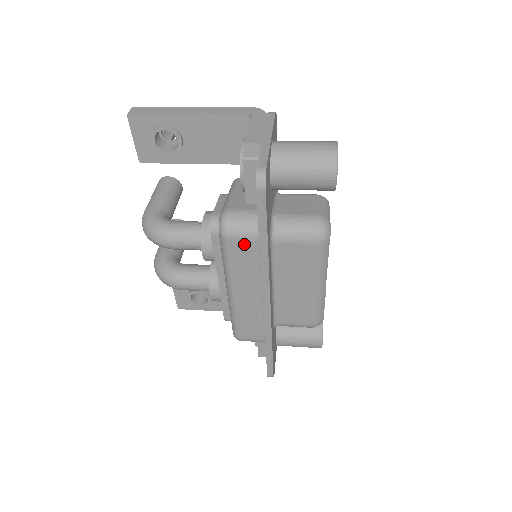
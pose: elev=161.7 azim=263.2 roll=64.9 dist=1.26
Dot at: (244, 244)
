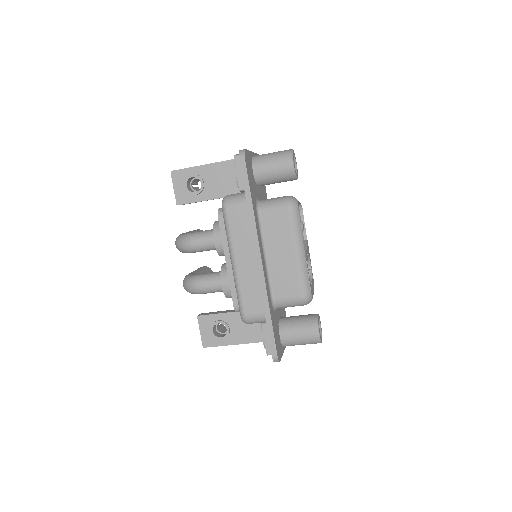
Dot at: (238, 211)
